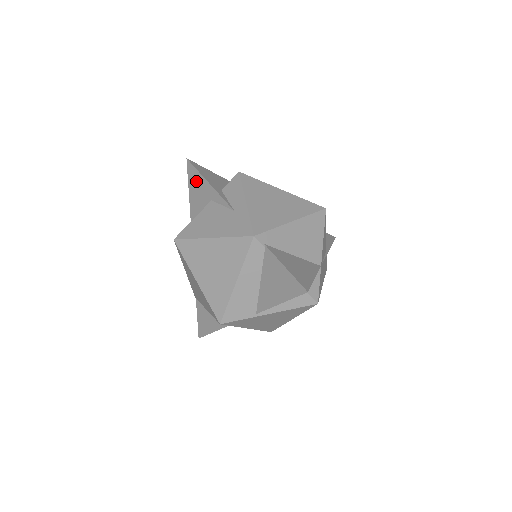
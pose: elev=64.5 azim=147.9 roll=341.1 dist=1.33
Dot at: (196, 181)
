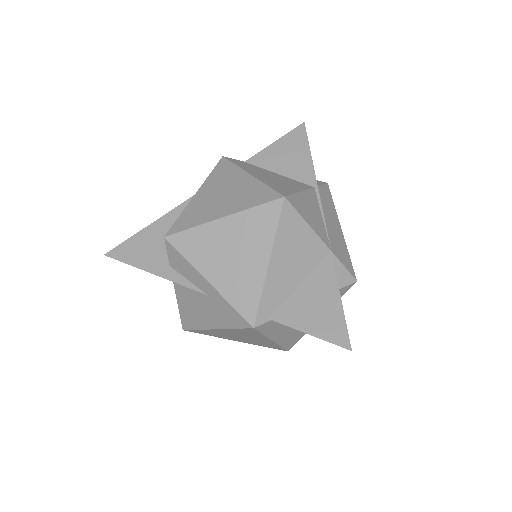
Dot at: occluded
